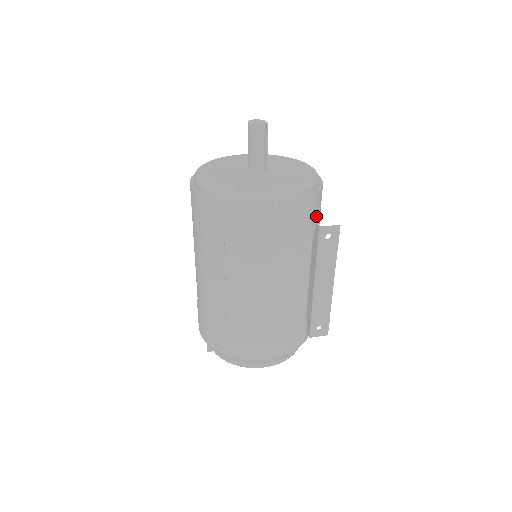
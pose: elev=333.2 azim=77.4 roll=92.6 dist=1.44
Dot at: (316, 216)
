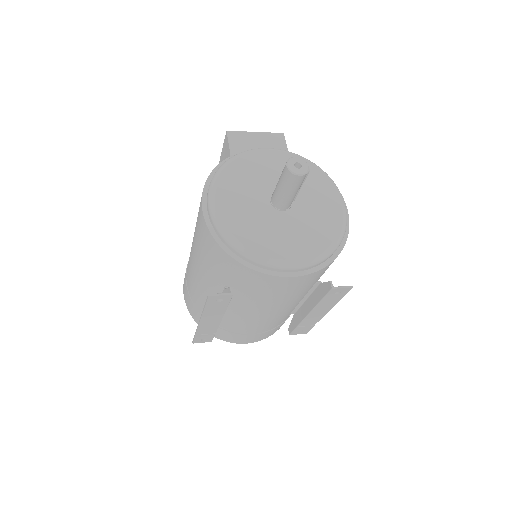
Dot at: occluded
